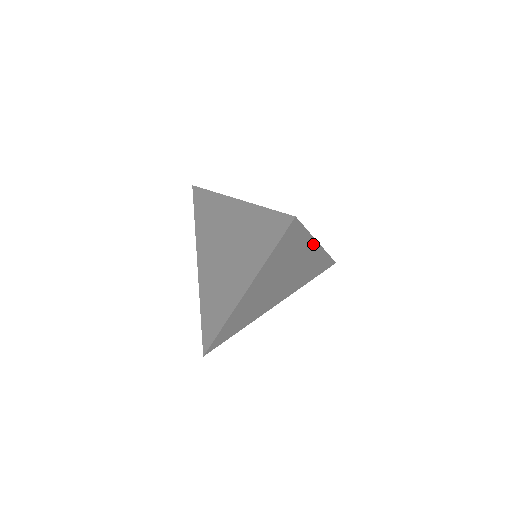
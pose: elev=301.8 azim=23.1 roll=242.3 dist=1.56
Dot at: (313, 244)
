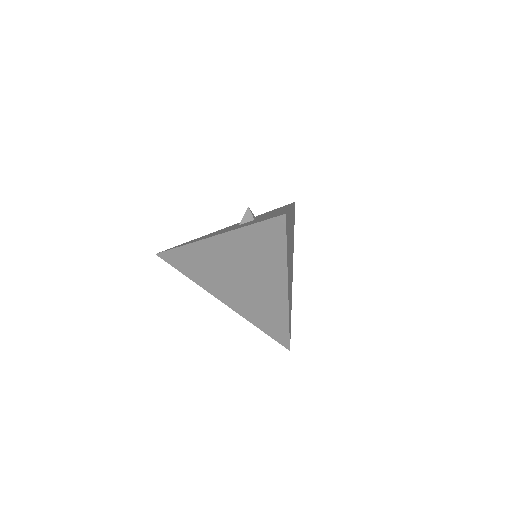
Dot at: occluded
